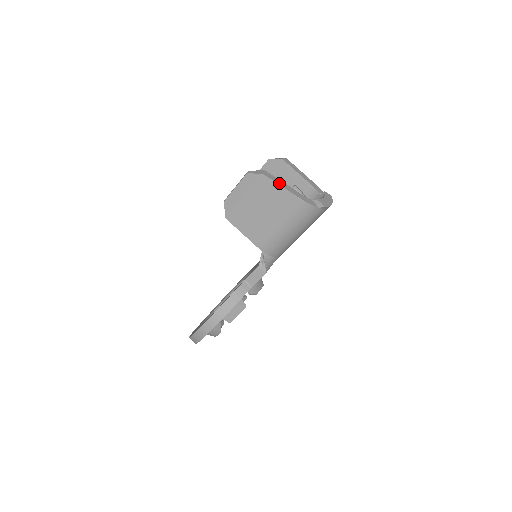
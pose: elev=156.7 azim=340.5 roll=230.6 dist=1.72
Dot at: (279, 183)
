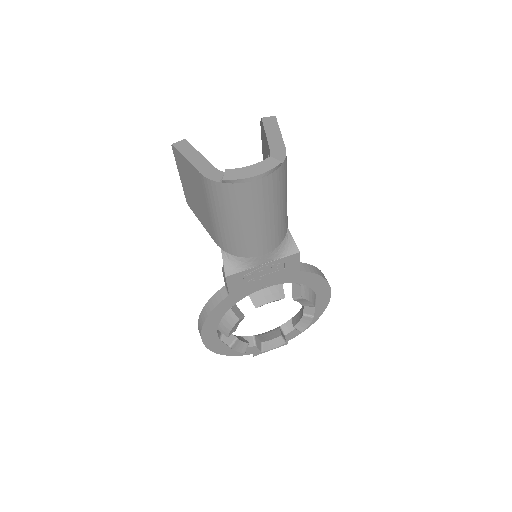
Dot at: (186, 153)
